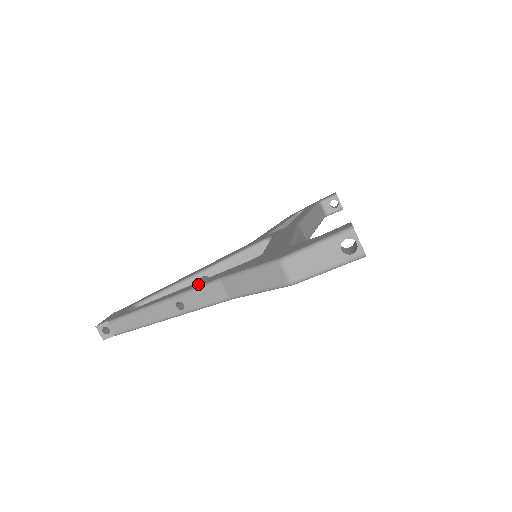
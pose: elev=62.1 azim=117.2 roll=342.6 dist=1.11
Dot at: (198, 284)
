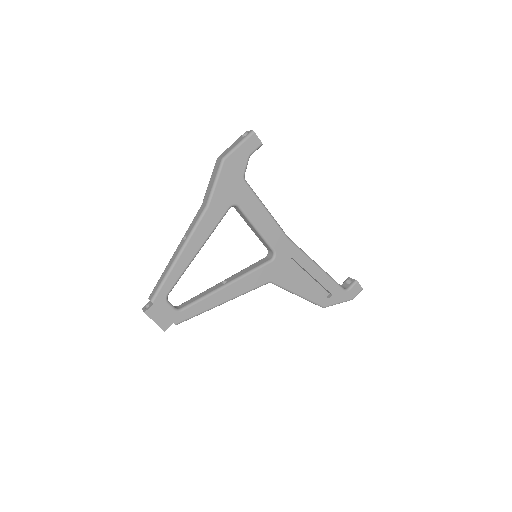
Dot at: occluded
